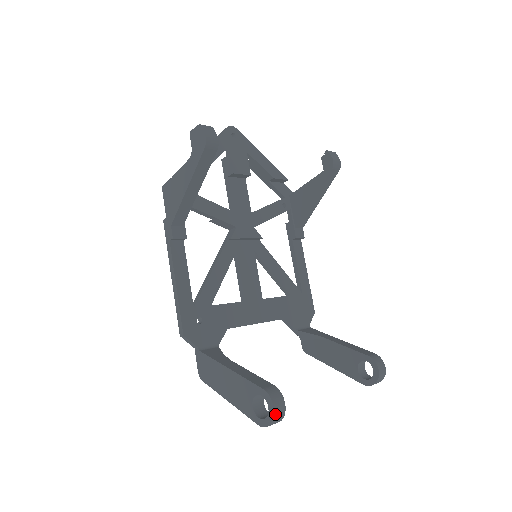
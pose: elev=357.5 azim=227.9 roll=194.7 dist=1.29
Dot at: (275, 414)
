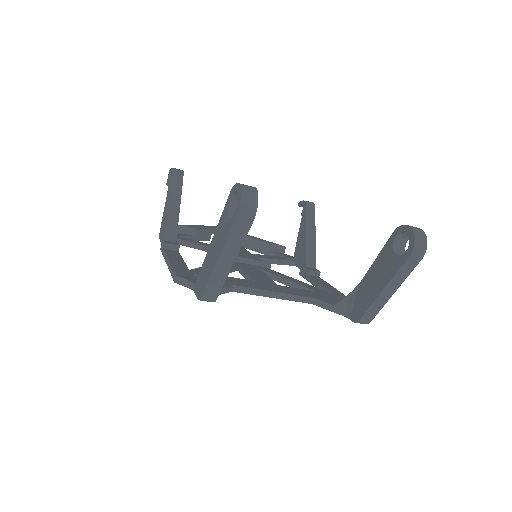
Dot at: (242, 186)
